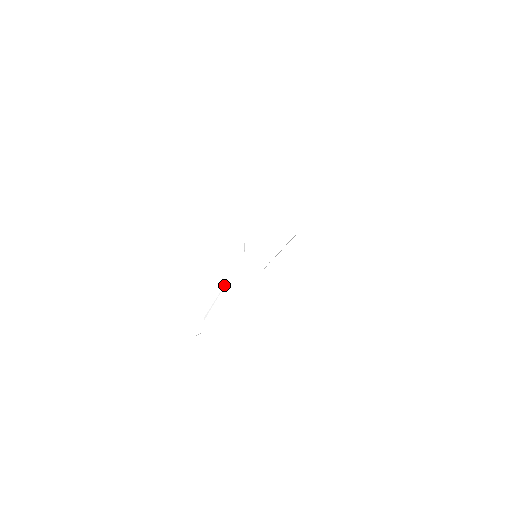
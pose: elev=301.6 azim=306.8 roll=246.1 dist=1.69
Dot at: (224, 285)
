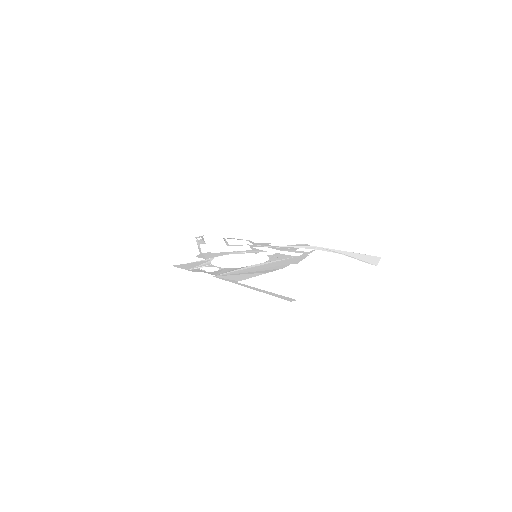
Dot at: (200, 249)
